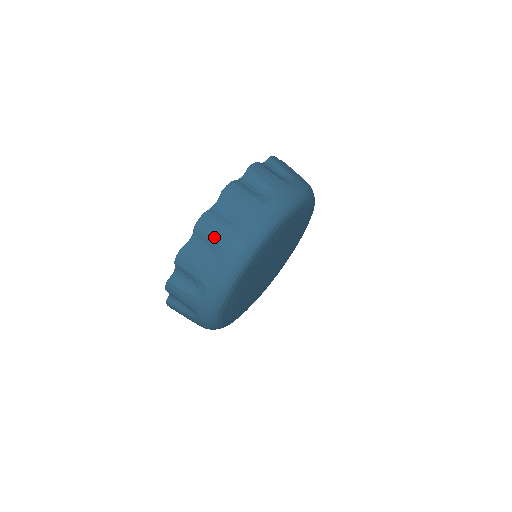
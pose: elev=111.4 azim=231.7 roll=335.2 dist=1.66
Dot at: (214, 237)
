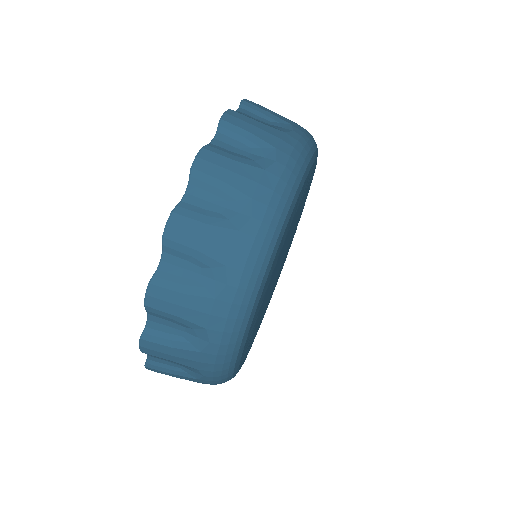
Dot at: (173, 360)
